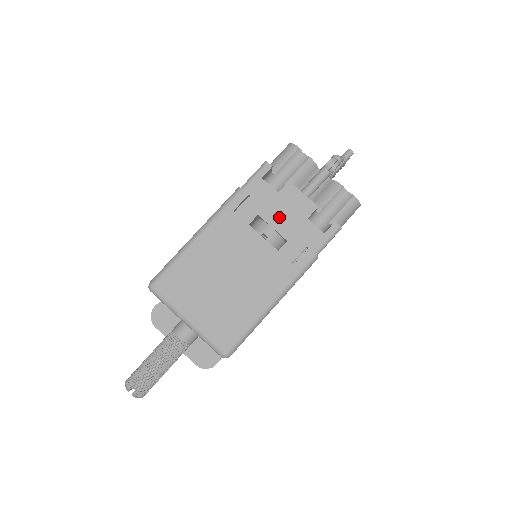
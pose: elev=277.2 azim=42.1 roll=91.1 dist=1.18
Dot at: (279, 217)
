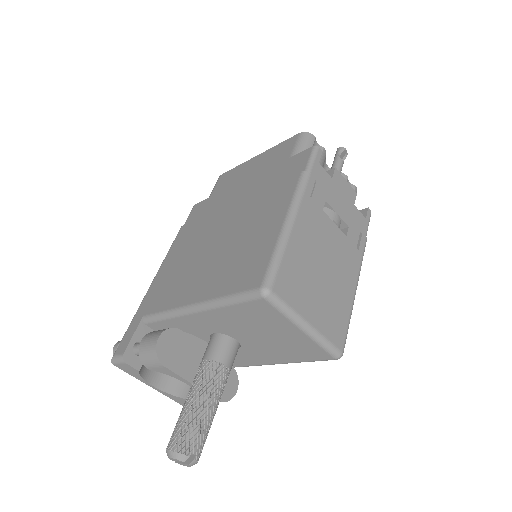
Dot at: (339, 203)
